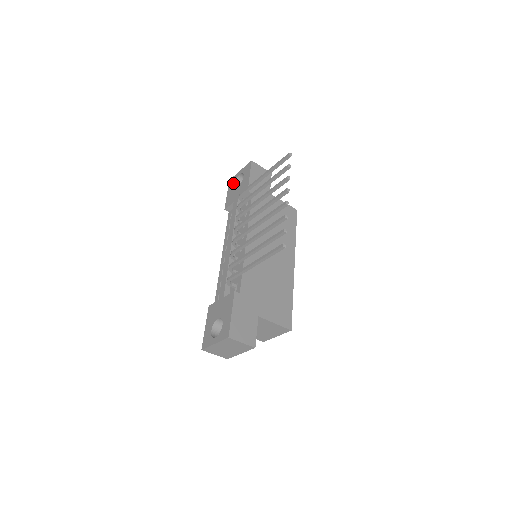
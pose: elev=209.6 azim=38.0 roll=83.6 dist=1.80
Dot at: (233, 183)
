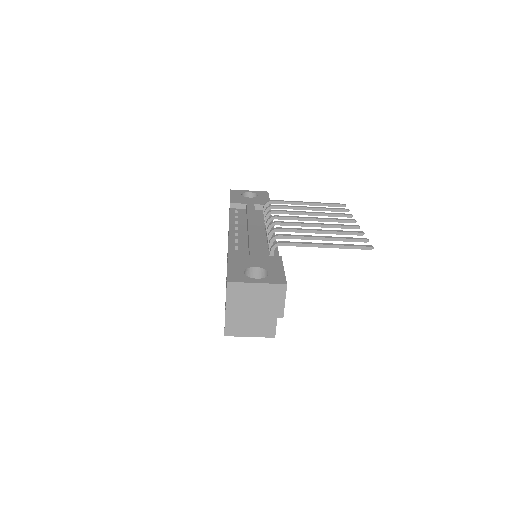
Dot at: (240, 193)
